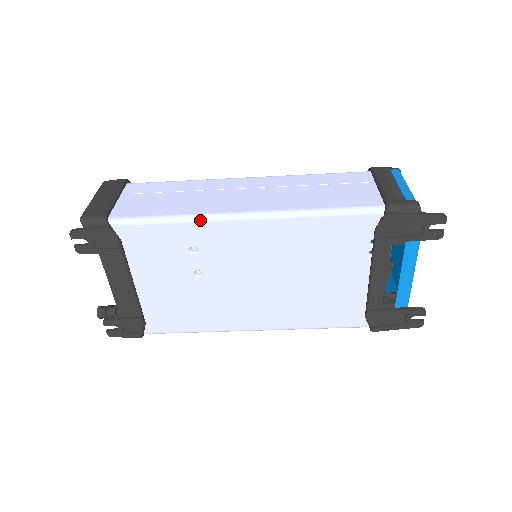
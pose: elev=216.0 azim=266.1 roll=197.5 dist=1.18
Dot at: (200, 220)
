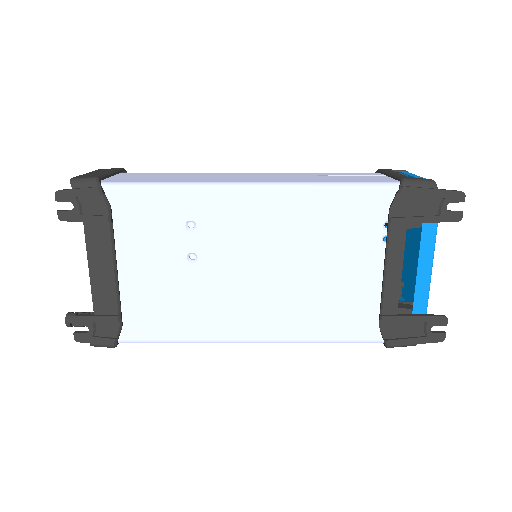
Dot at: (202, 187)
